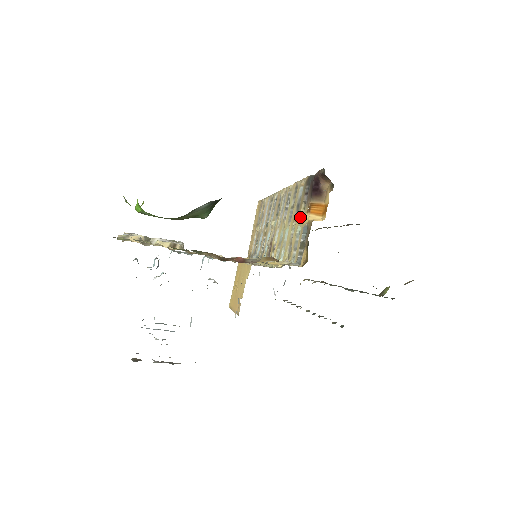
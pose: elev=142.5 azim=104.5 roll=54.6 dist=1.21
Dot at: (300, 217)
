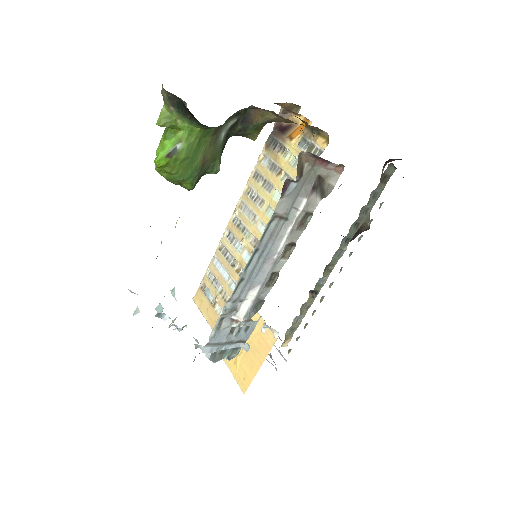
Dot at: (284, 159)
